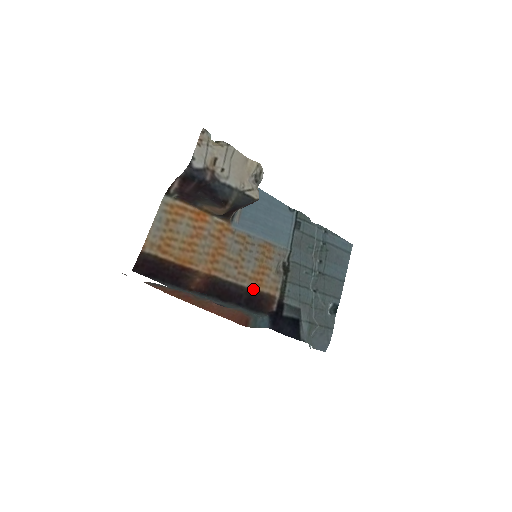
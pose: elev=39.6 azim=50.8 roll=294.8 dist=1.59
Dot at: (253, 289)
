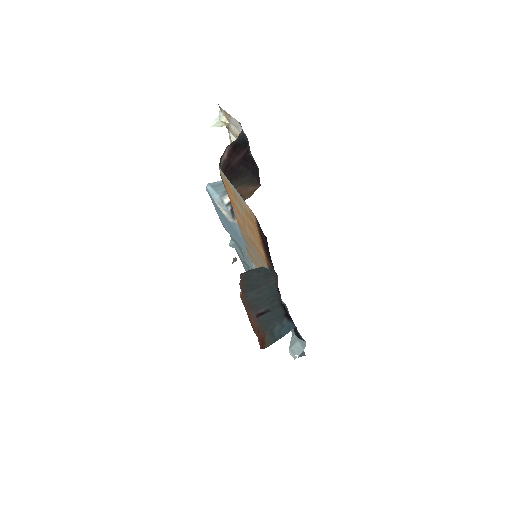
Dot at: occluded
